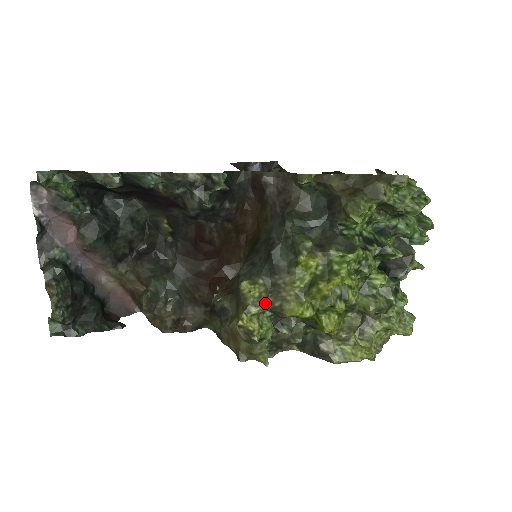
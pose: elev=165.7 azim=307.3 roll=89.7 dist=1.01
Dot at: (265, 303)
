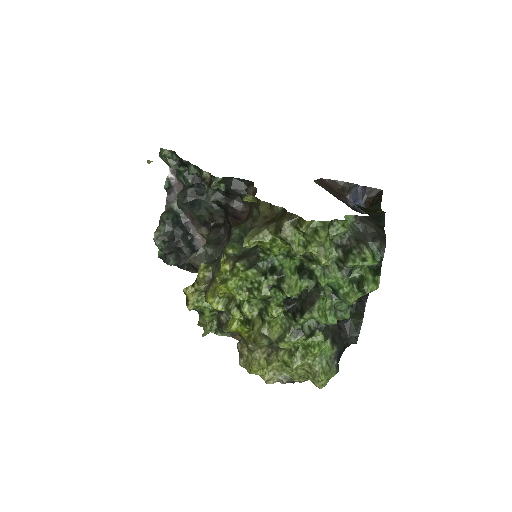
Dot at: (203, 285)
